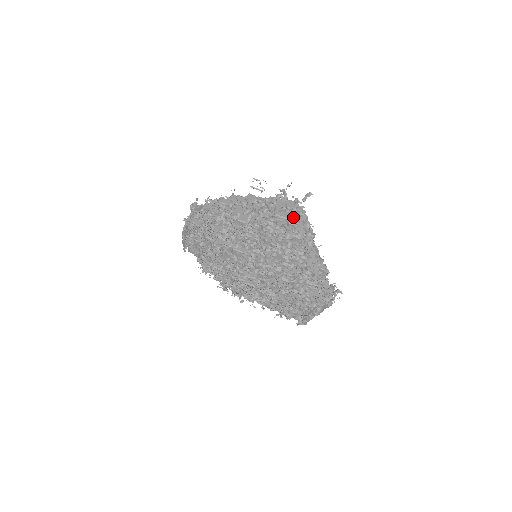
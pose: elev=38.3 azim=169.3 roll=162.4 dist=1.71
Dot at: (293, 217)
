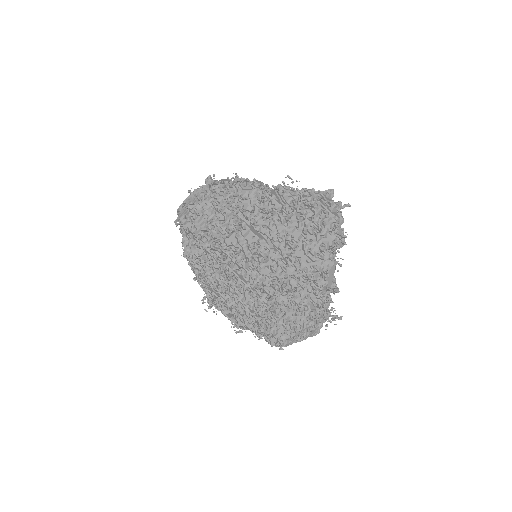
Dot at: (336, 215)
